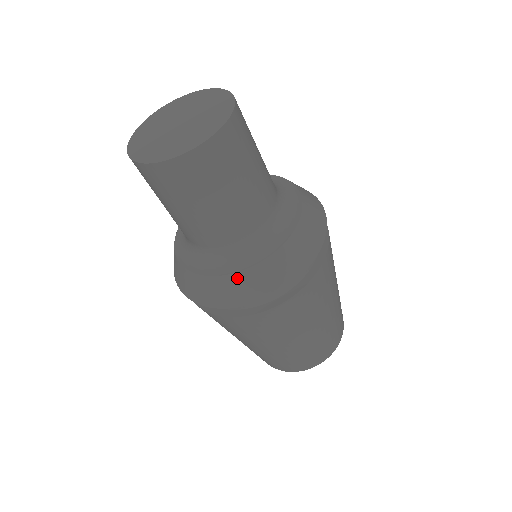
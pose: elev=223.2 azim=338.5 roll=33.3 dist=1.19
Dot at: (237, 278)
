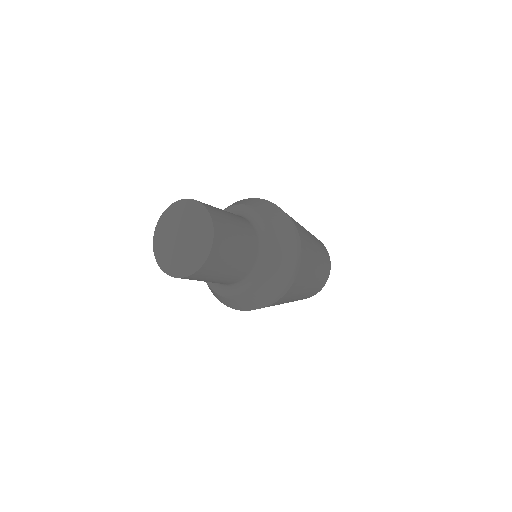
Dot at: (207, 284)
